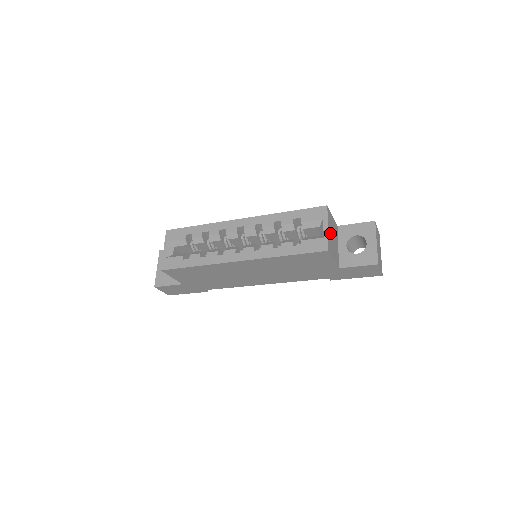
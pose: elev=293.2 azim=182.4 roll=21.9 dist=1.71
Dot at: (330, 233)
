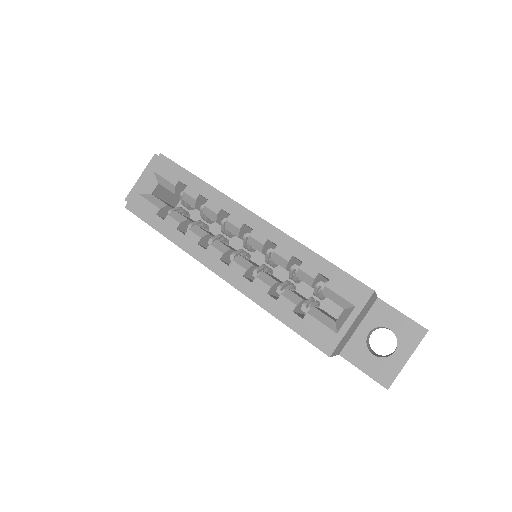
Dot at: (352, 325)
